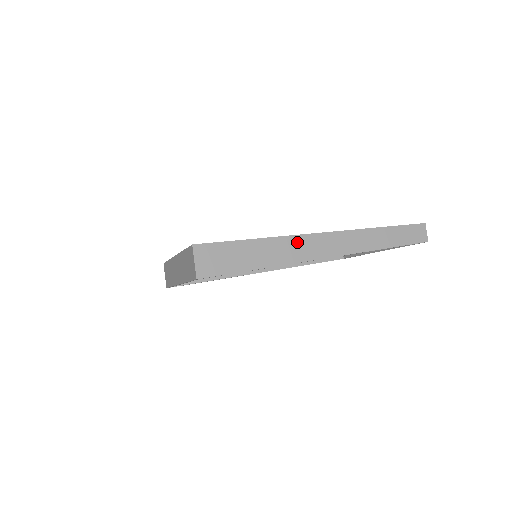
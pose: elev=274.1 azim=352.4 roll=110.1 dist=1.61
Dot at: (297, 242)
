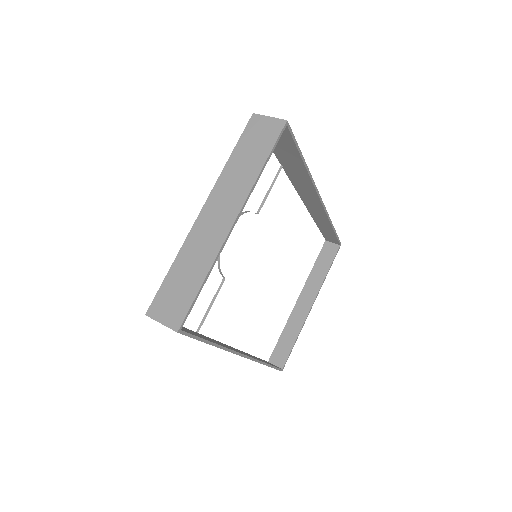
Dot at: (297, 180)
